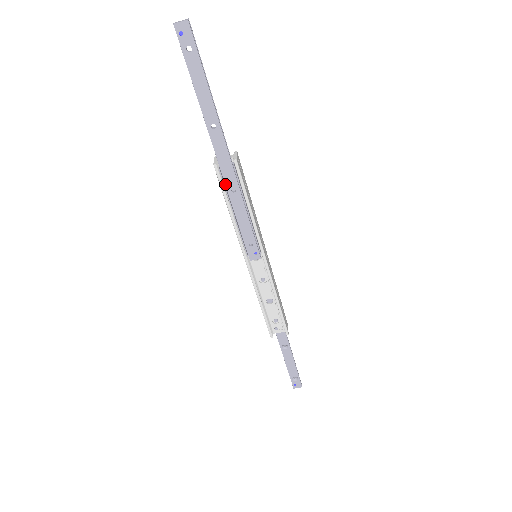
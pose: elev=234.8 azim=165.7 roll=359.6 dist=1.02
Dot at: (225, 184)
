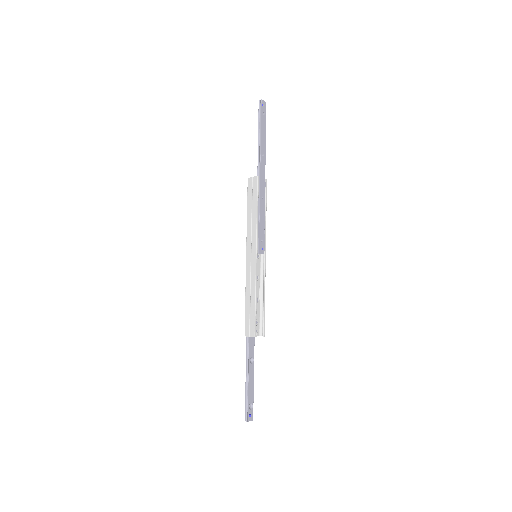
Dot at: (260, 191)
